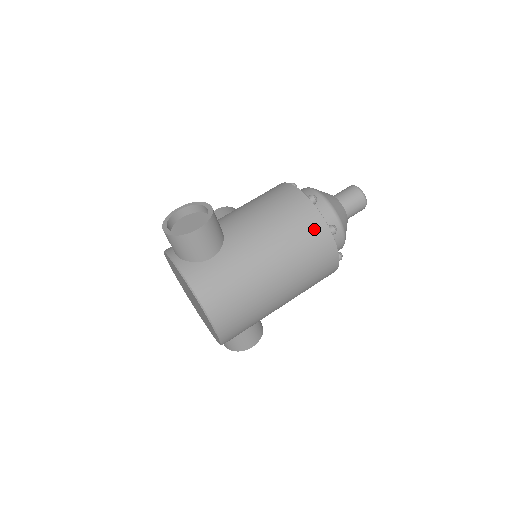
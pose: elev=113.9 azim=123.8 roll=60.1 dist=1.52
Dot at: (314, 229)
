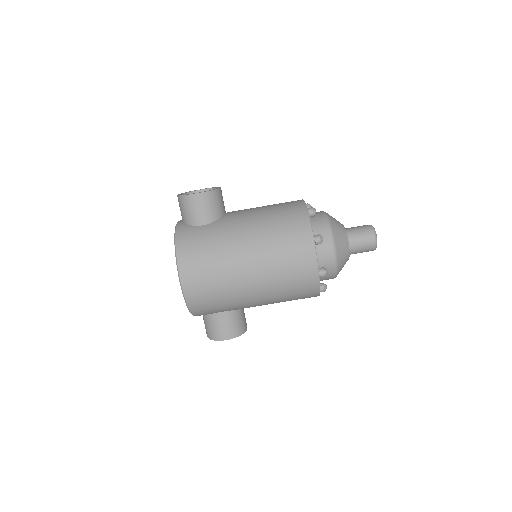
Dot at: (298, 229)
